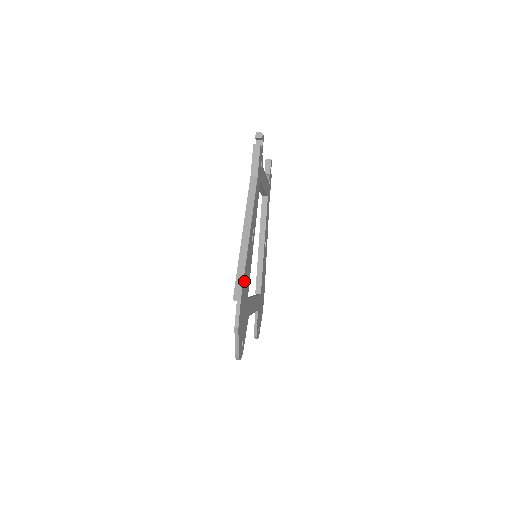
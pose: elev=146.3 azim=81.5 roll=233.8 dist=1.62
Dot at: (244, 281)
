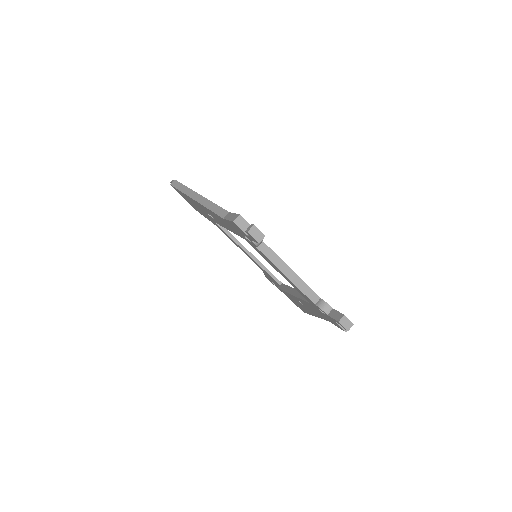
Dot at: occluded
